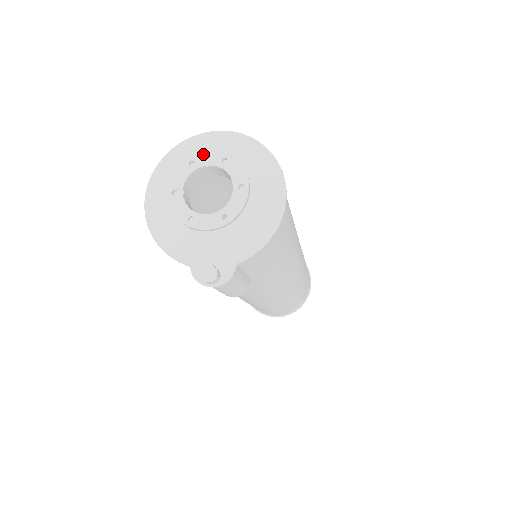
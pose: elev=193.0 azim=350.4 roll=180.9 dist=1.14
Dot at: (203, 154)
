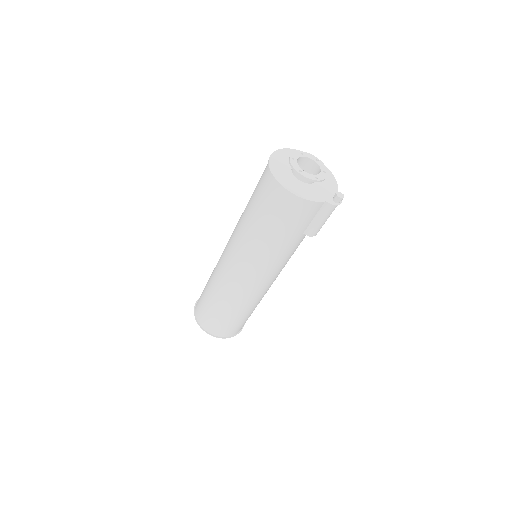
Dot at: (293, 154)
